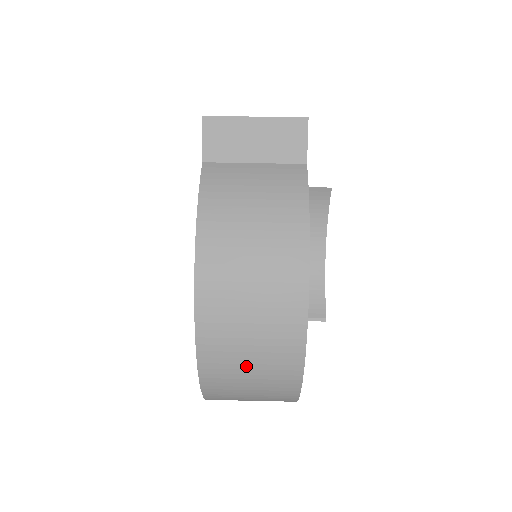
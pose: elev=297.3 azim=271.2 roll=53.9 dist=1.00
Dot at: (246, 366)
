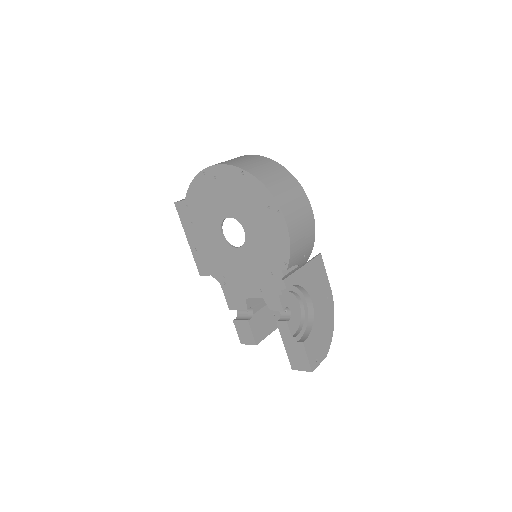
Dot at: (249, 162)
